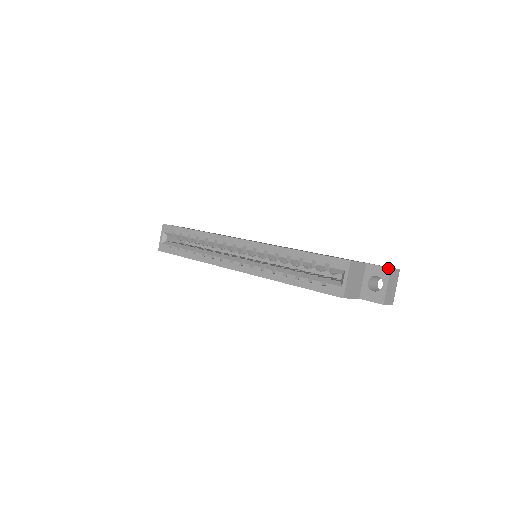
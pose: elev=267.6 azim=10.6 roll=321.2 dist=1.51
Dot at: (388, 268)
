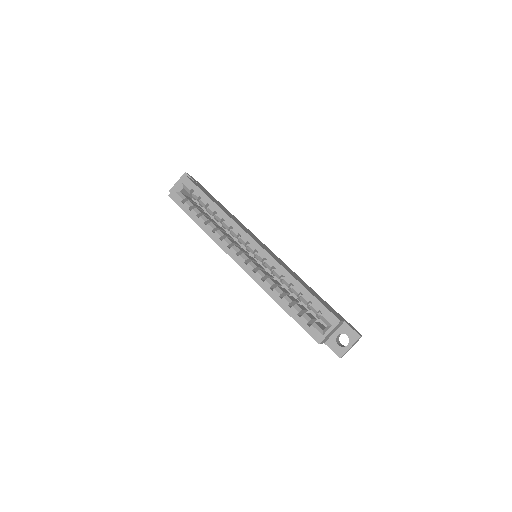
Dot at: (359, 335)
